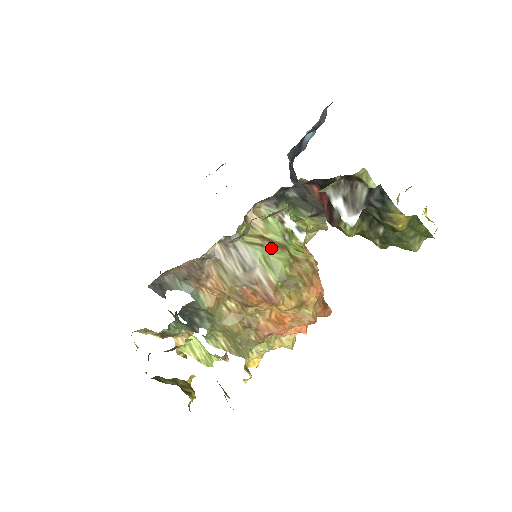
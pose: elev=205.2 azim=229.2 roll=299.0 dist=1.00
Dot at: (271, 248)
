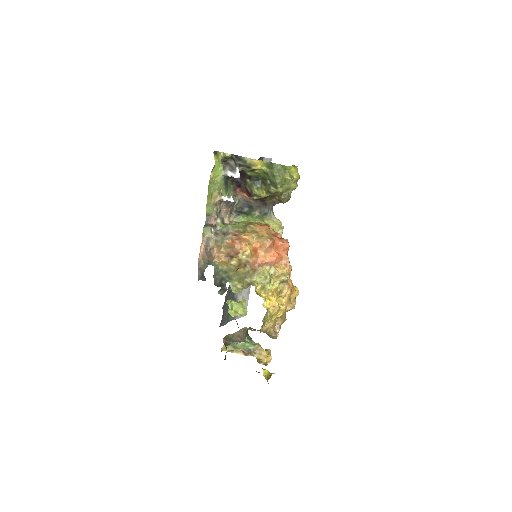
Dot at: occluded
